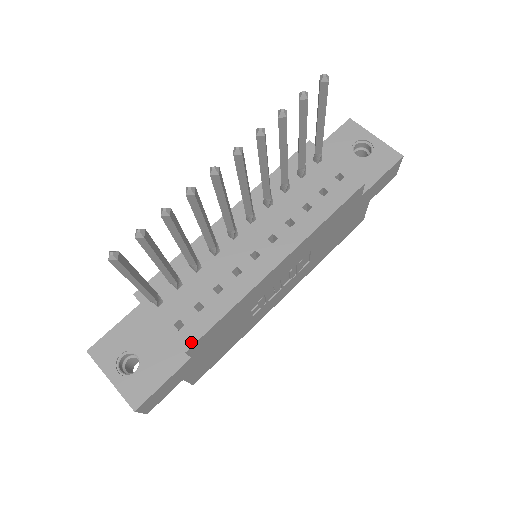
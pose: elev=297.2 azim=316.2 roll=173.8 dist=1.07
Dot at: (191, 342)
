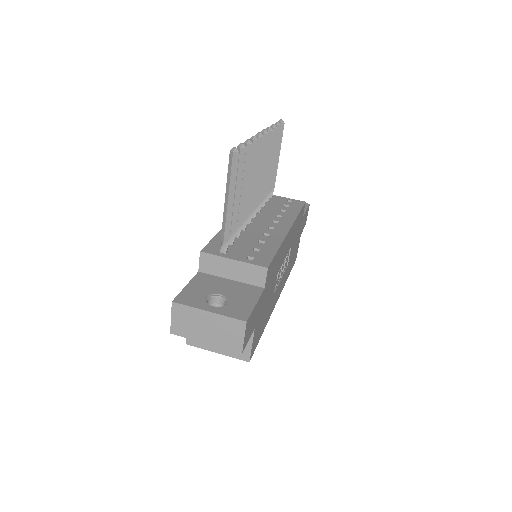
Dot at: (267, 263)
